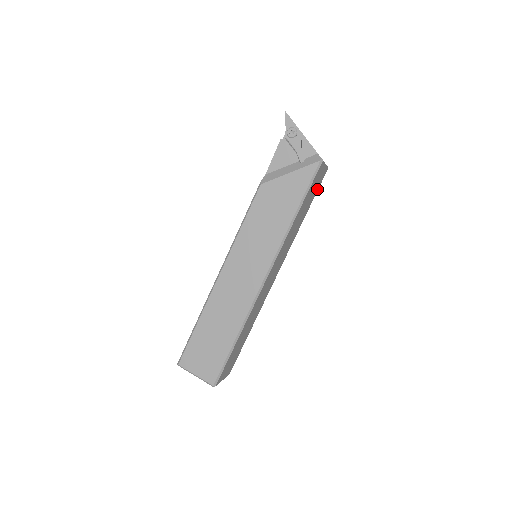
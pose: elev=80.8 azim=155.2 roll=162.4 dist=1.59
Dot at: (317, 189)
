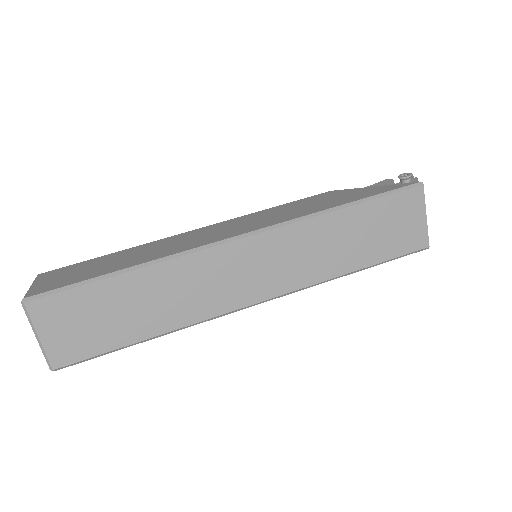
Dot at: (397, 252)
